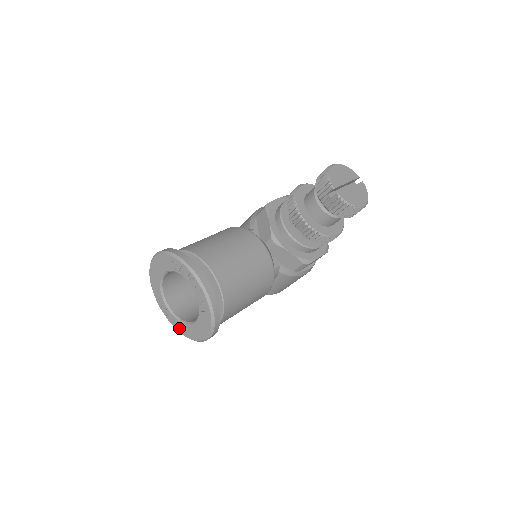
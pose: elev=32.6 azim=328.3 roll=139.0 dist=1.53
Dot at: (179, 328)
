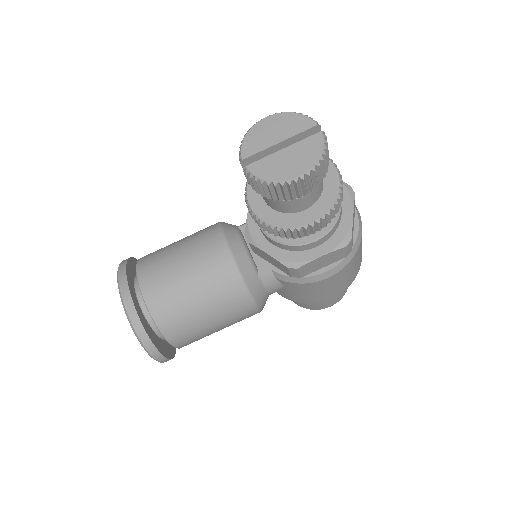
Dot at: occluded
